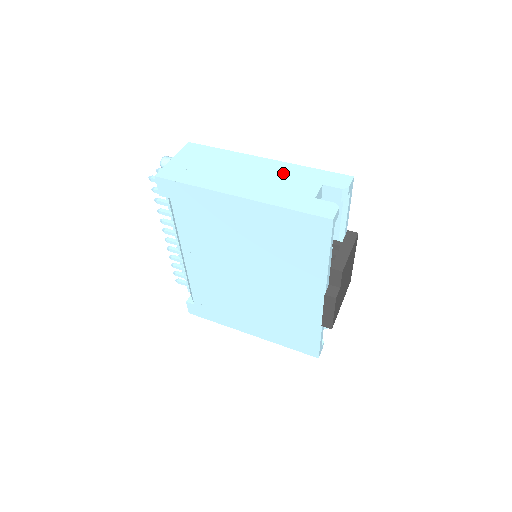
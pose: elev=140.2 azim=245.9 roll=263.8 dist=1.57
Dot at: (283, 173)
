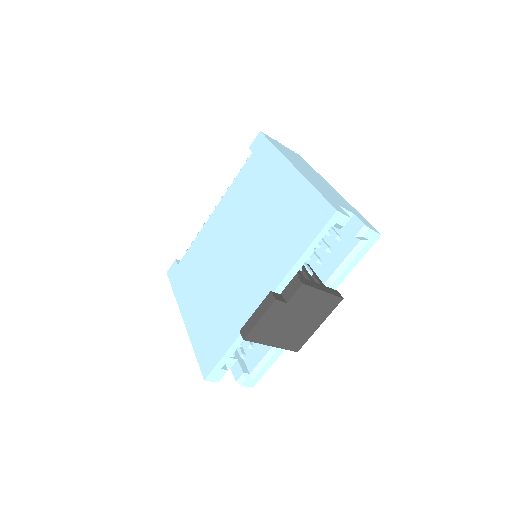
Dot at: (336, 194)
